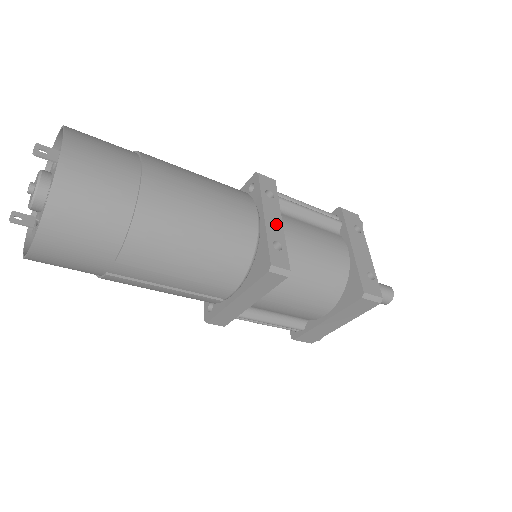
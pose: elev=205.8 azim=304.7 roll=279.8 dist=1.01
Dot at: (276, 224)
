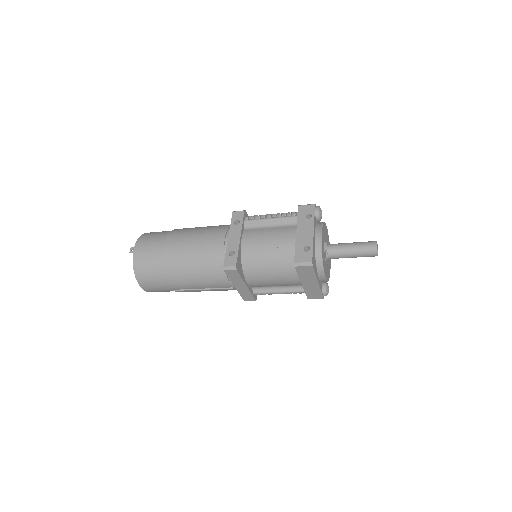
Dot at: (235, 240)
